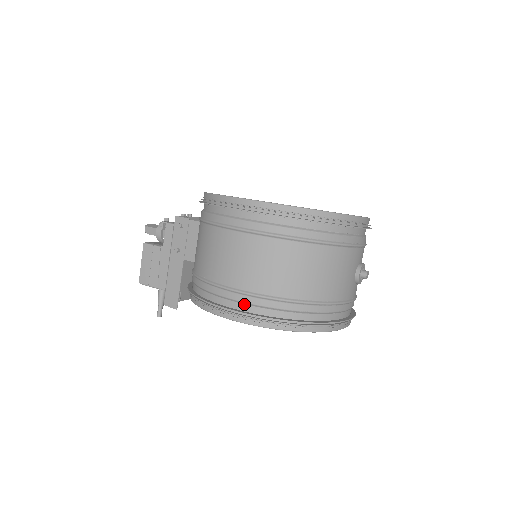
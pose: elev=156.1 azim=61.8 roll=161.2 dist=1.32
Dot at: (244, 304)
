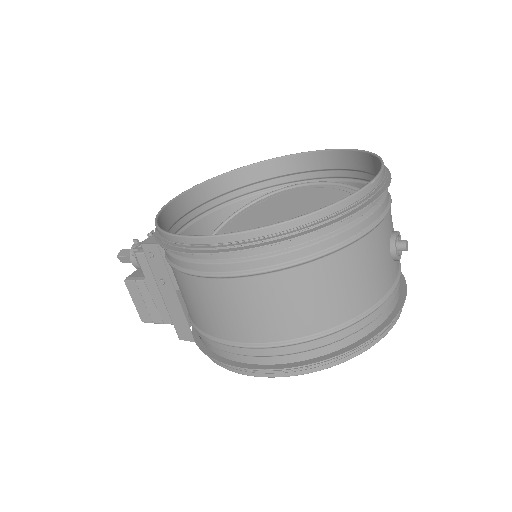
Dot at: (262, 357)
